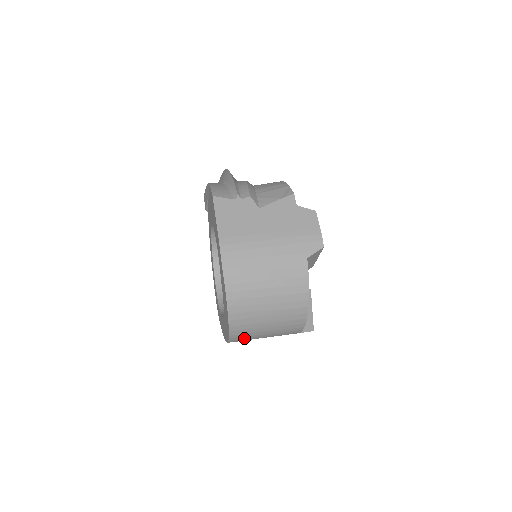
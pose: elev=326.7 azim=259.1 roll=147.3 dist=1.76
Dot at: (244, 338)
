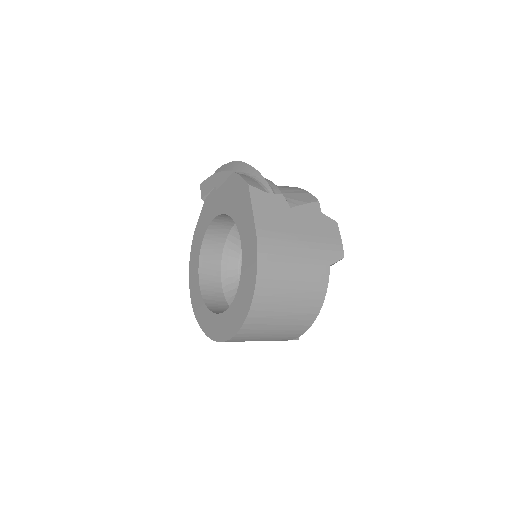
Dot at: (245, 339)
